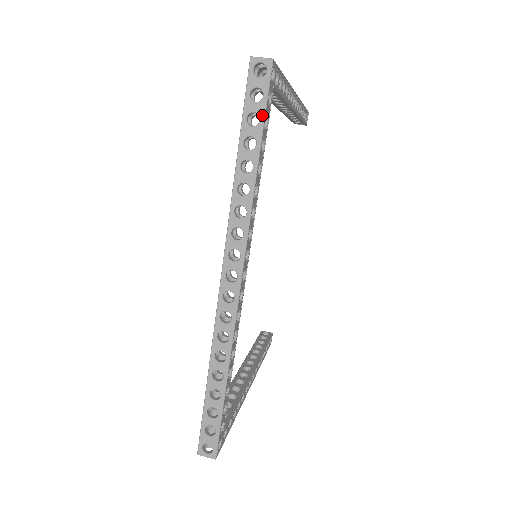
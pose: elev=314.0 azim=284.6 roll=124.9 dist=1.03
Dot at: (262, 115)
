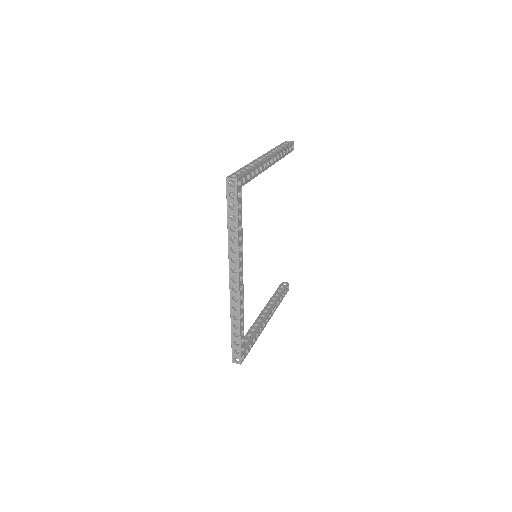
Dot at: (236, 205)
